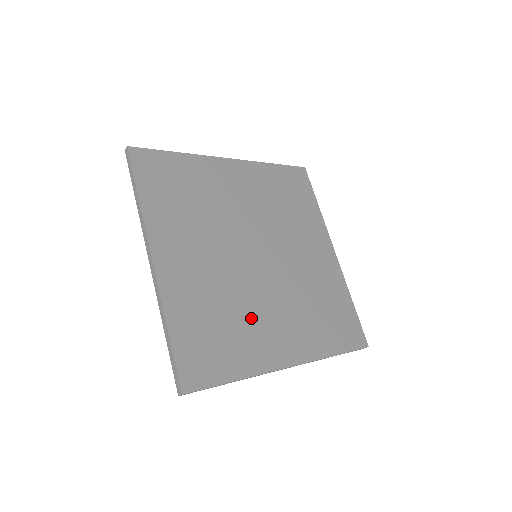
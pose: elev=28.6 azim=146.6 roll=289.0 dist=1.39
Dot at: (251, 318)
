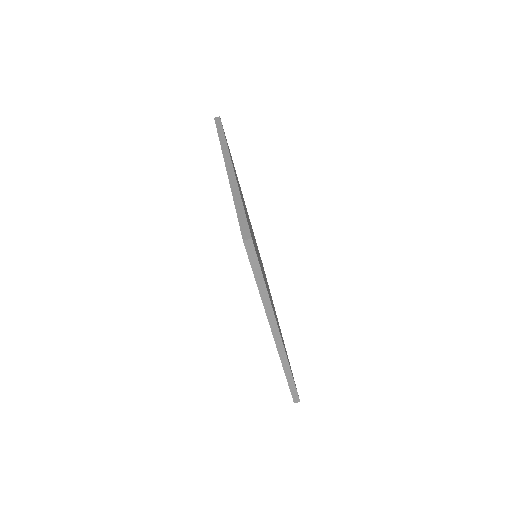
Dot at: occluded
